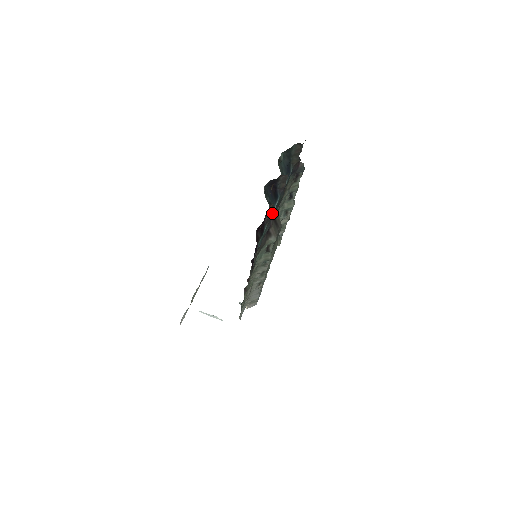
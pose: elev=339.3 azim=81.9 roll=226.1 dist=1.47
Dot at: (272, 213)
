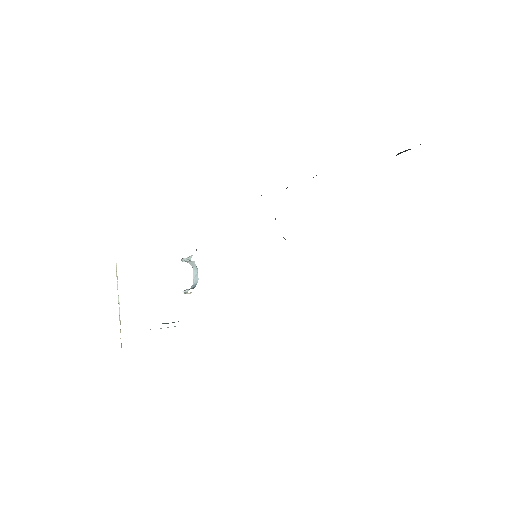
Dot at: occluded
